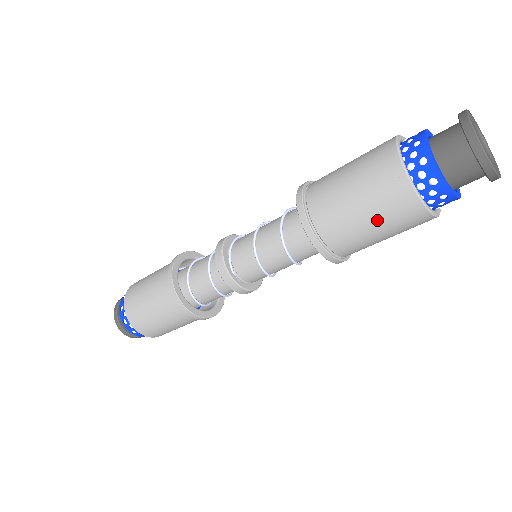
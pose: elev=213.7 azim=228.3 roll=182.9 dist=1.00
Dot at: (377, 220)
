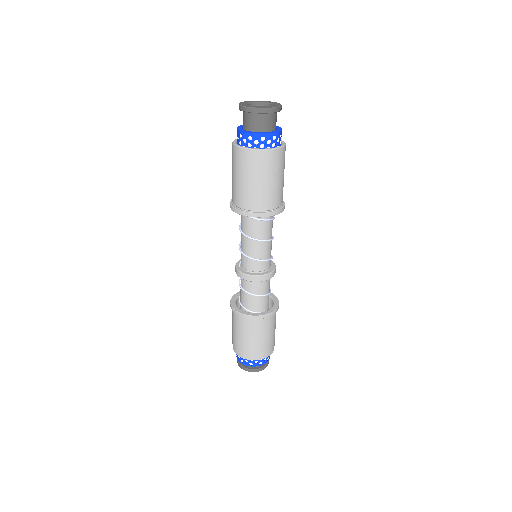
Dot at: (233, 170)
